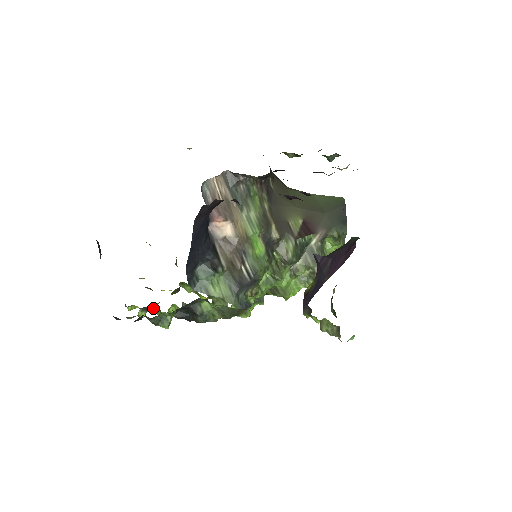
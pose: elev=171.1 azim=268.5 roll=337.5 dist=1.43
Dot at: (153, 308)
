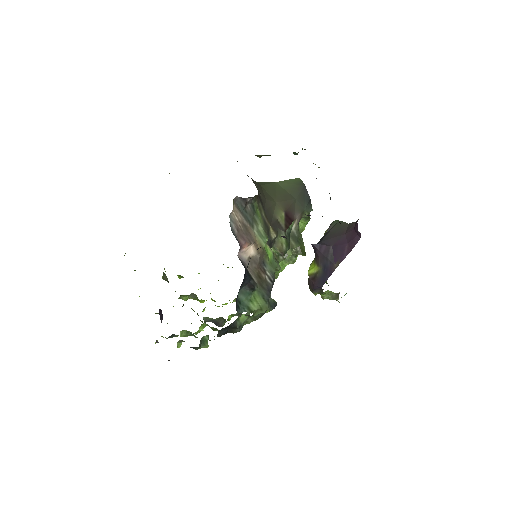
Dot at: (182, 334)
